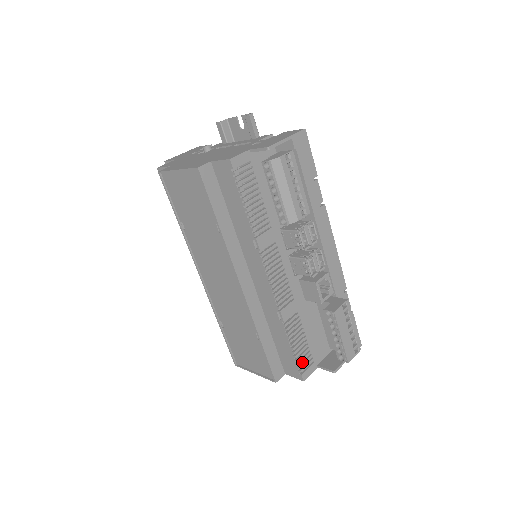
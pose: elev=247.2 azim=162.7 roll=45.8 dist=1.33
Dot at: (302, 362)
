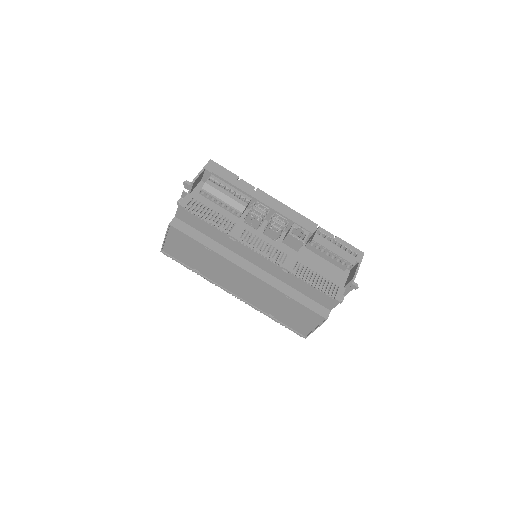
Dot at: (329, 291)
